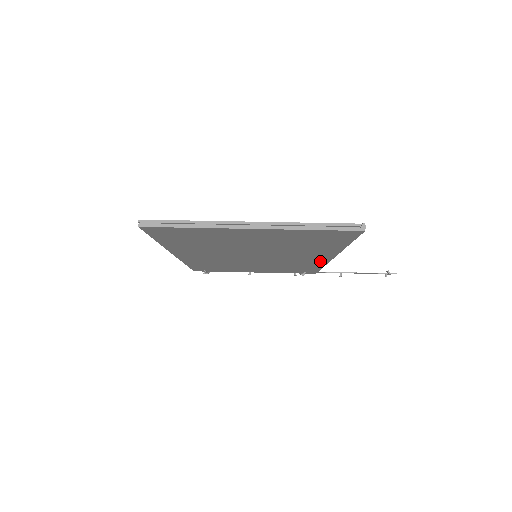
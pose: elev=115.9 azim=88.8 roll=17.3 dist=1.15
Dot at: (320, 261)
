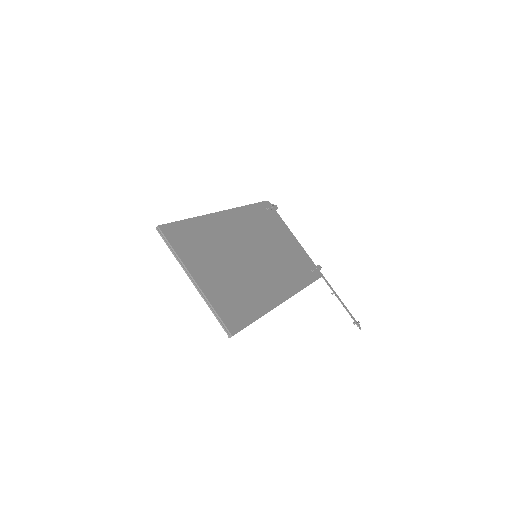
Dot at: occluded
